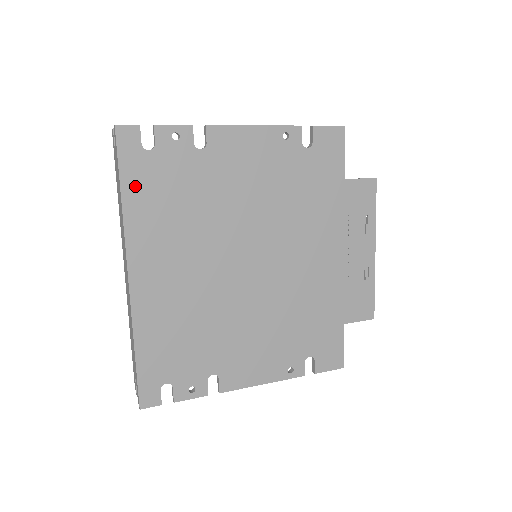
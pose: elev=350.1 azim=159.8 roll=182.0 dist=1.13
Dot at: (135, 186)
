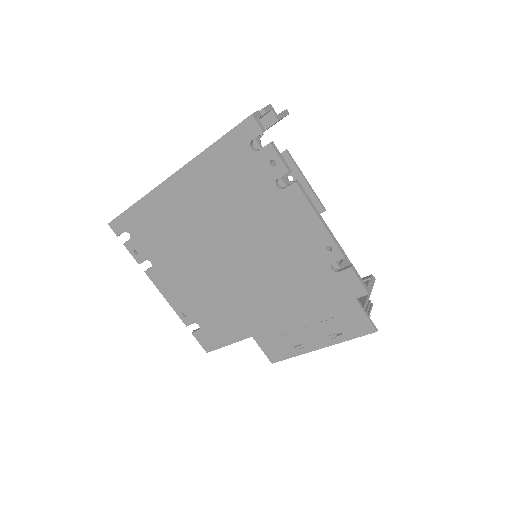
Dot at: (223, 152)
